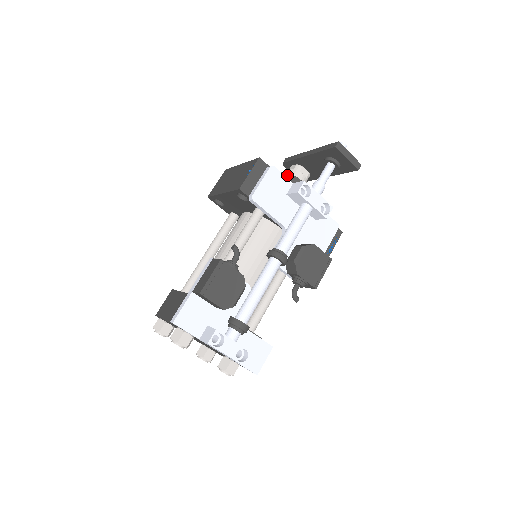
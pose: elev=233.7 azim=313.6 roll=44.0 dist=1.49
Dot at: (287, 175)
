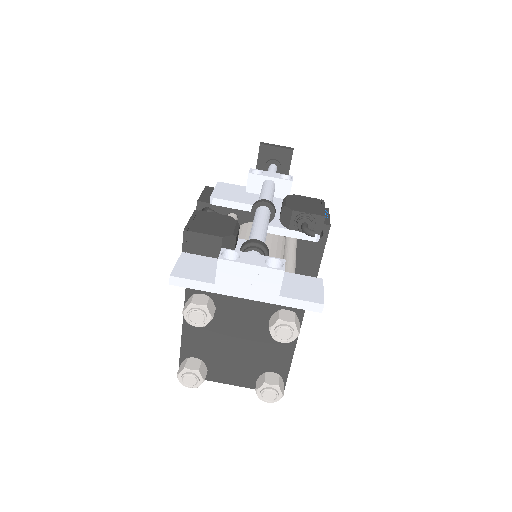
Dot at: occluded
